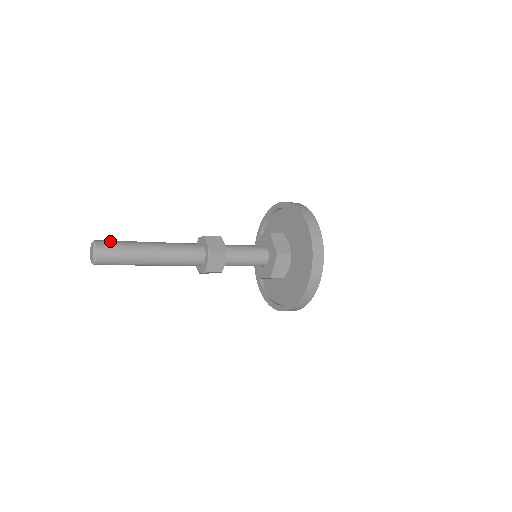
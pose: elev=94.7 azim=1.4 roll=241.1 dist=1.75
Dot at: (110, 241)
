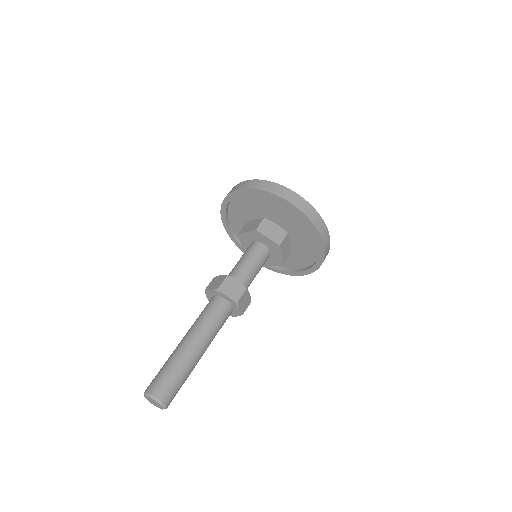
Dot at: (153, 379)
